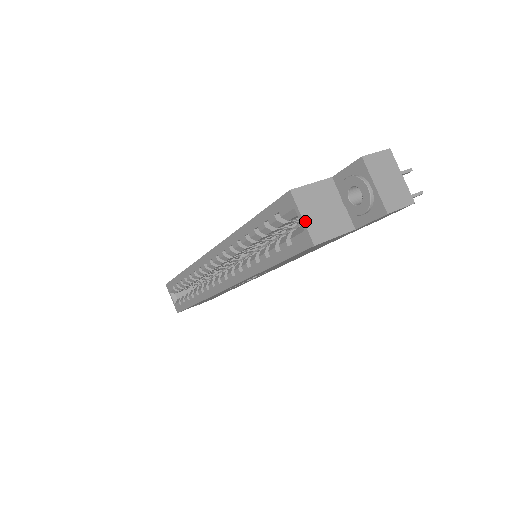
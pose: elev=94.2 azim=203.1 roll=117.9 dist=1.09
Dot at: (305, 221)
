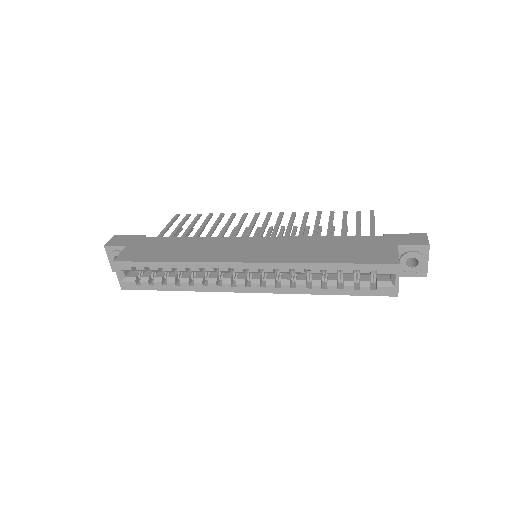
Dot at: occluded
